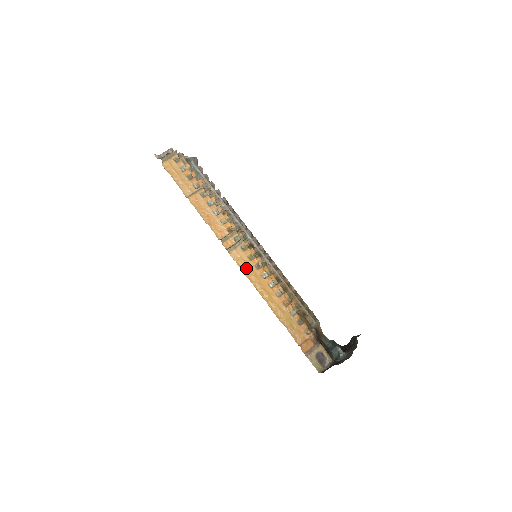
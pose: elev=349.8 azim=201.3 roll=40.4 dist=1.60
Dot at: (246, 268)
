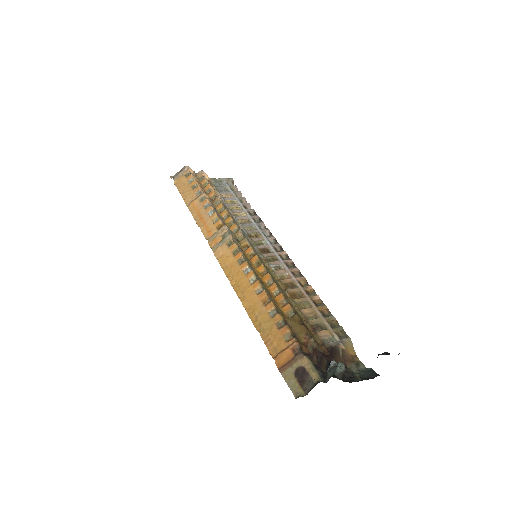
Dot at: (227, 265)
